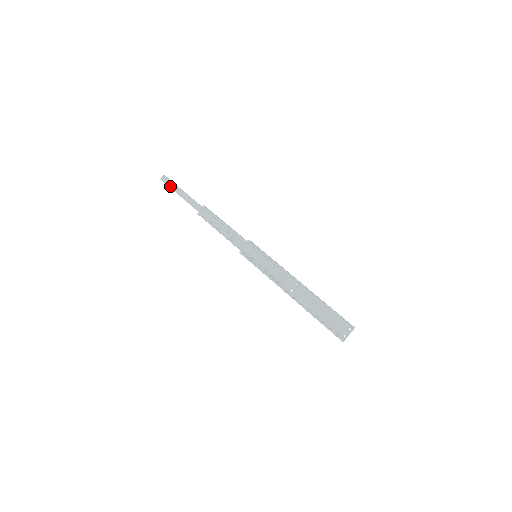
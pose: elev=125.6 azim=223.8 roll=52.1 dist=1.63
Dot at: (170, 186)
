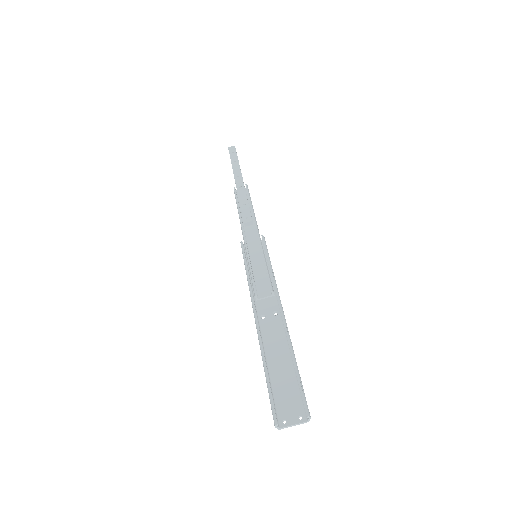
Dot at: (231, 156)
